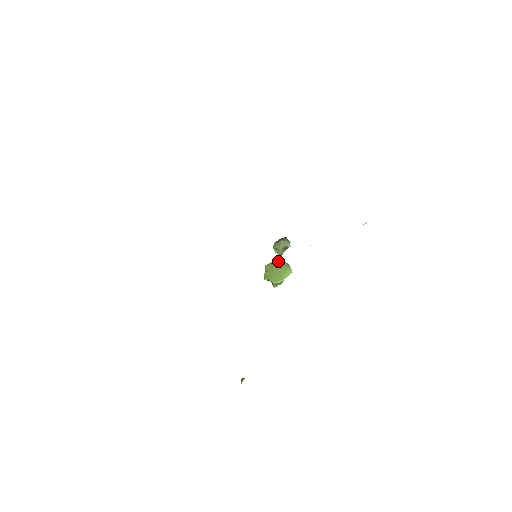
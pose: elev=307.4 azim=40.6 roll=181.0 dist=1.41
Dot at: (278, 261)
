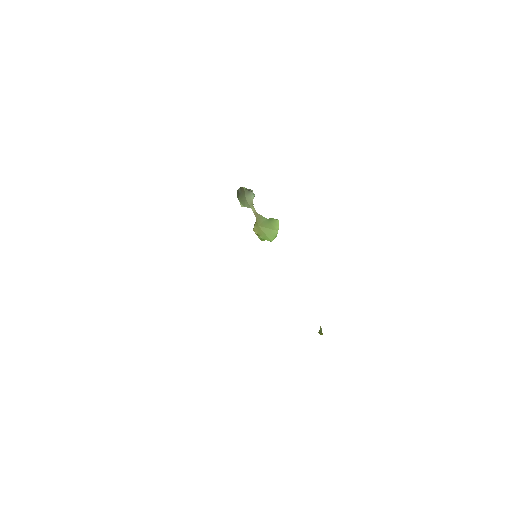
Dot at: (260, 221)
